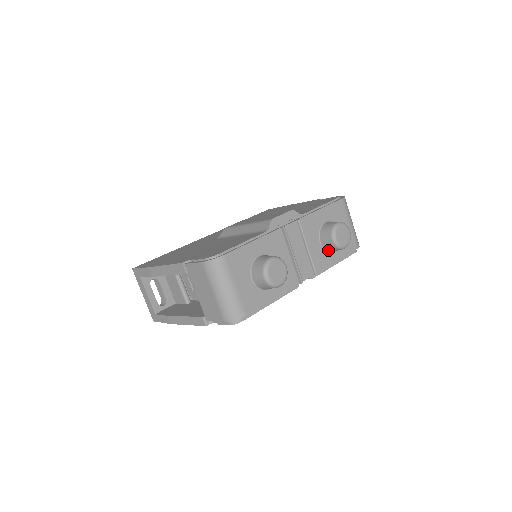
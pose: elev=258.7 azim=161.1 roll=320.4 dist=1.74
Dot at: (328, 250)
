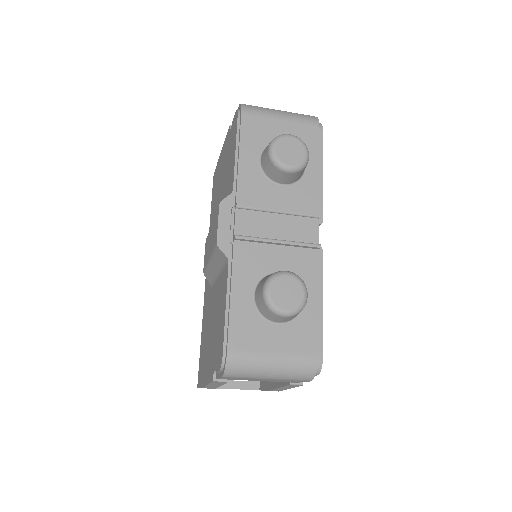
Dot at: (298, 178)
